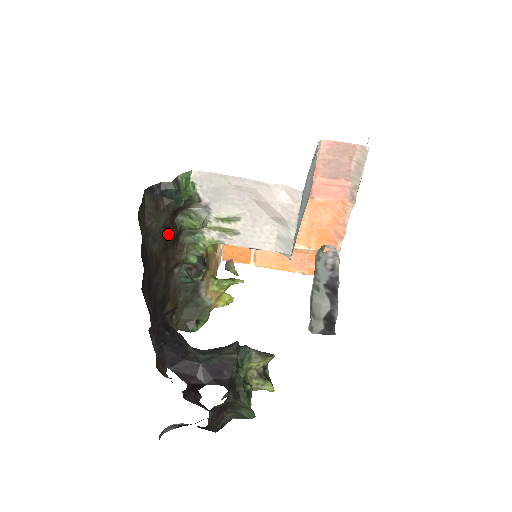
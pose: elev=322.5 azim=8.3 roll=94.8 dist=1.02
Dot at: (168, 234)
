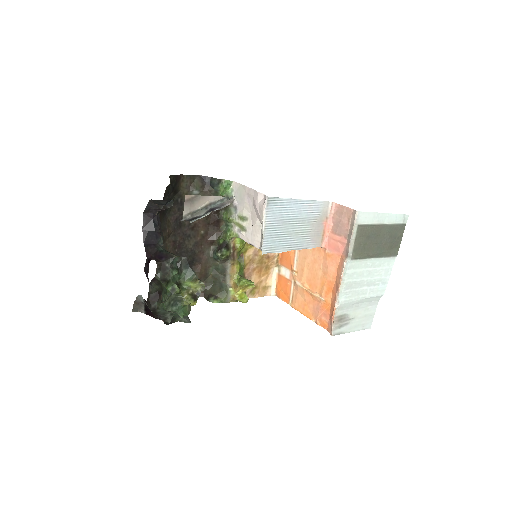
Dot at: (211, 215)
